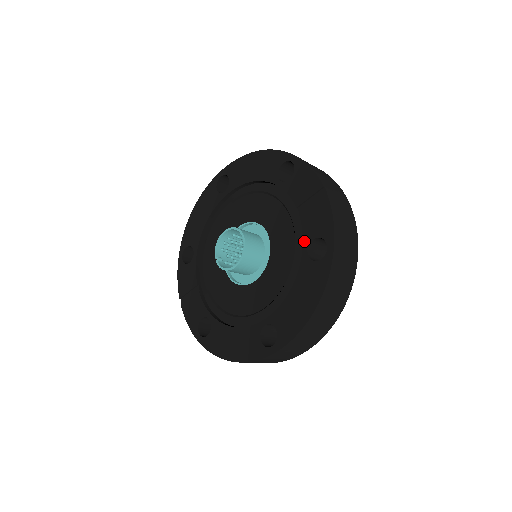
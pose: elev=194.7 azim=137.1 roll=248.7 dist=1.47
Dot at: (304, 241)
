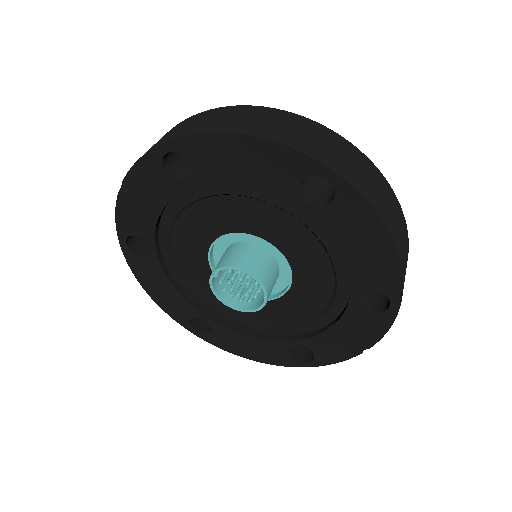
Dot at: (303, 341)
